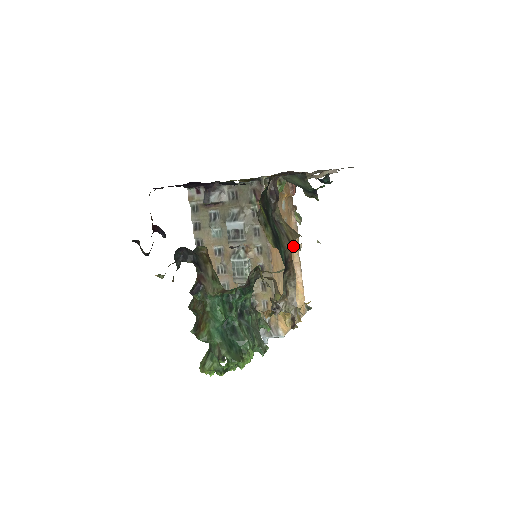
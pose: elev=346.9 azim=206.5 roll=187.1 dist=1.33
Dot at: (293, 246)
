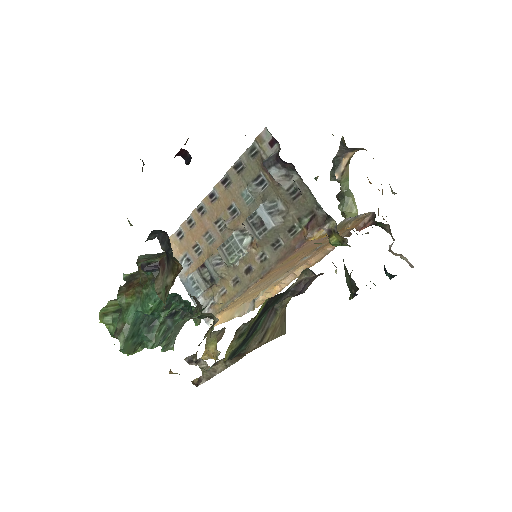
Dot at: (261, 345)
